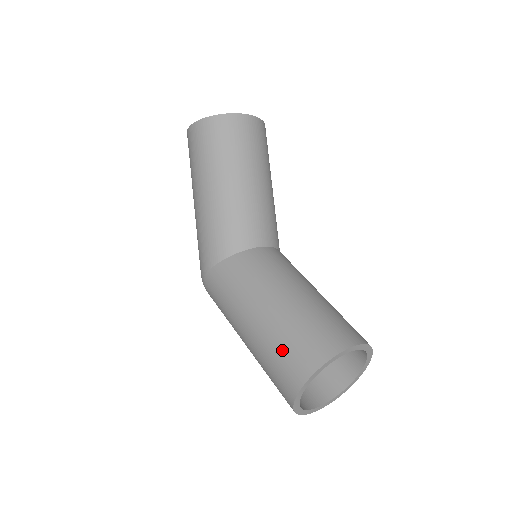
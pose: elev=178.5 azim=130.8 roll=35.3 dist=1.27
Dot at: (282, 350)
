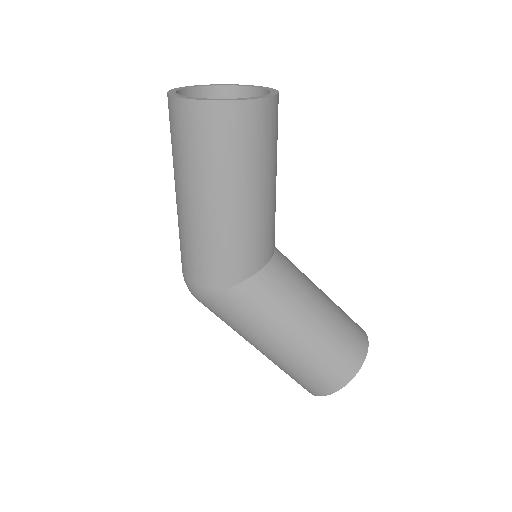
Dot at: (326, 363)
